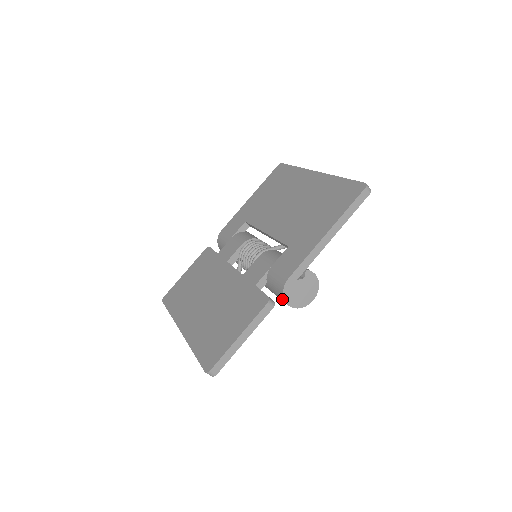
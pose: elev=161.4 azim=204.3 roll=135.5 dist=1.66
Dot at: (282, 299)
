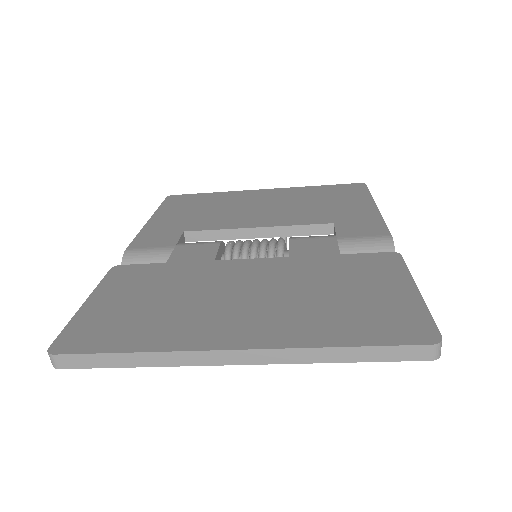
Dot at: occluded
